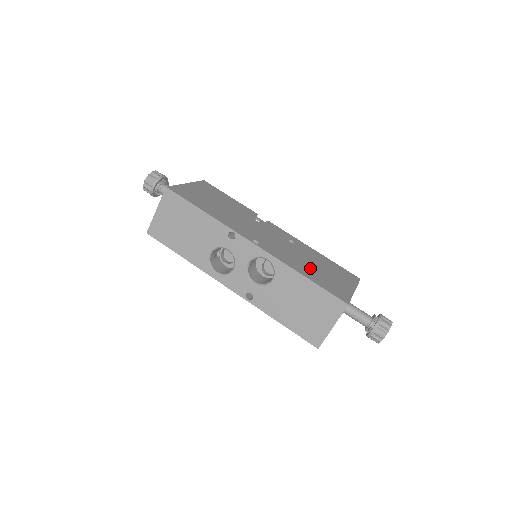
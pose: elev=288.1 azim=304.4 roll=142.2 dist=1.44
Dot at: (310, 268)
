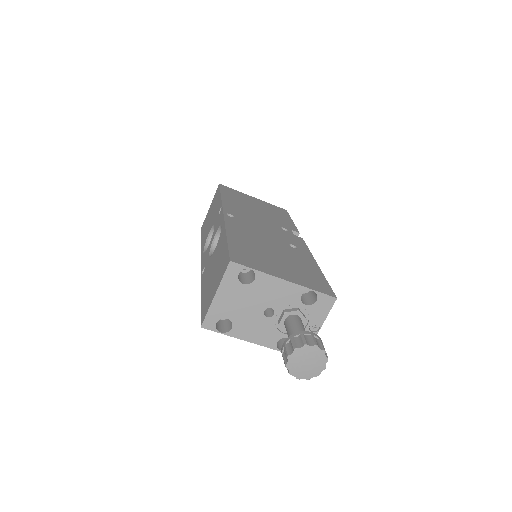
Dot at: (257, 246)
